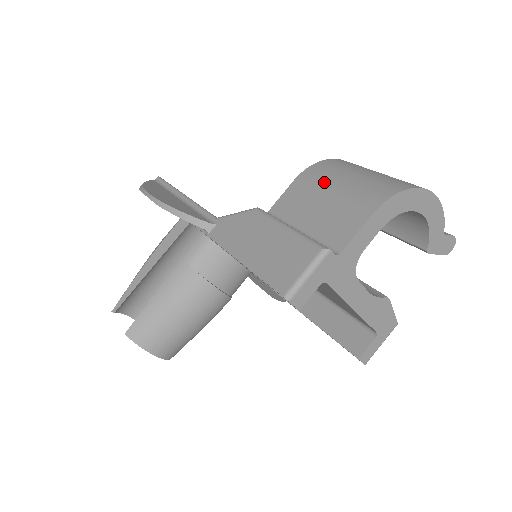
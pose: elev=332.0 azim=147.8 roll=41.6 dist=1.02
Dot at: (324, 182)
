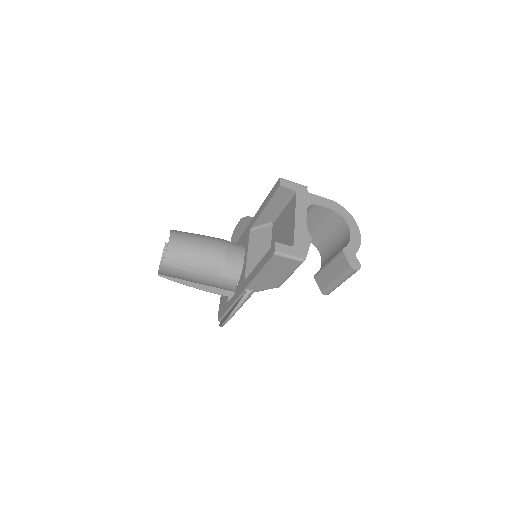
Dot at: occluded
